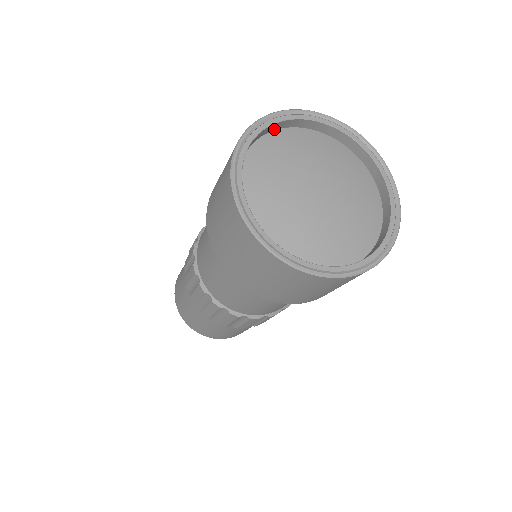
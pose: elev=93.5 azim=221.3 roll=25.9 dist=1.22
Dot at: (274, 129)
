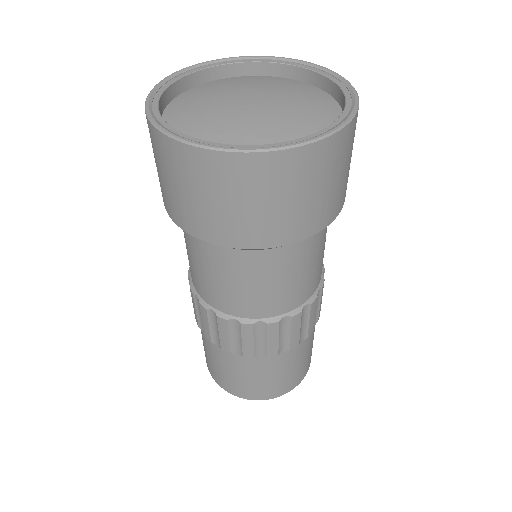
Dot at: (279, 75)
